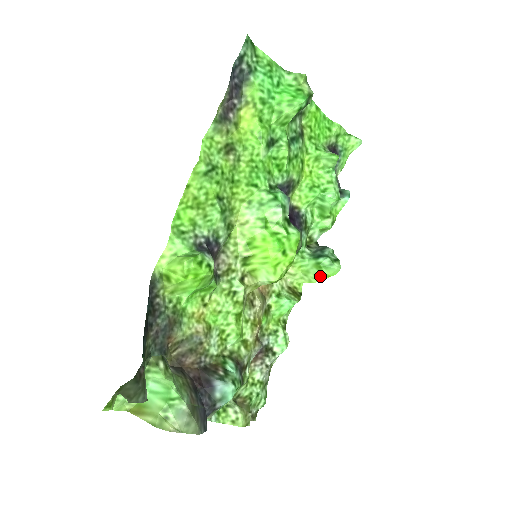
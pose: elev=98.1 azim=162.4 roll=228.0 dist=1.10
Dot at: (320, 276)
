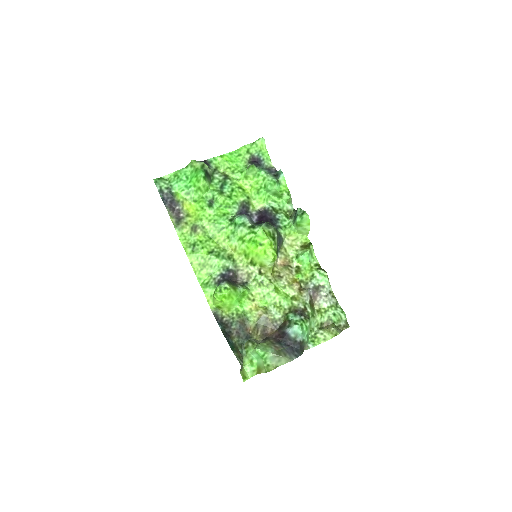
Dot at: (306, 228)
